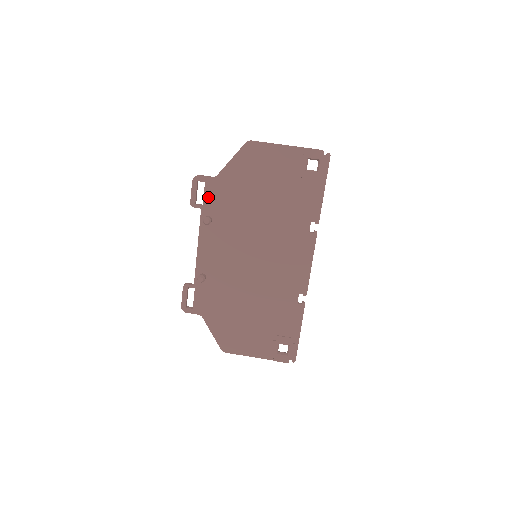
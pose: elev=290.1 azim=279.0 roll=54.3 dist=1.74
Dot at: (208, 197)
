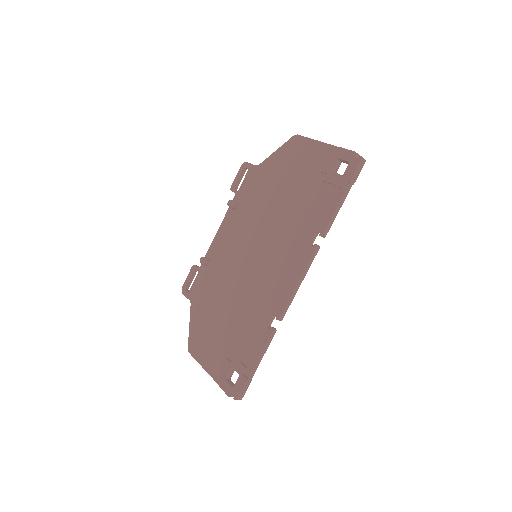
Dot at: (245, 184)
